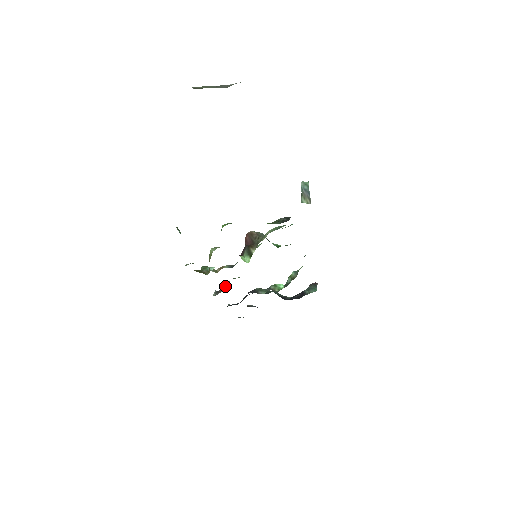
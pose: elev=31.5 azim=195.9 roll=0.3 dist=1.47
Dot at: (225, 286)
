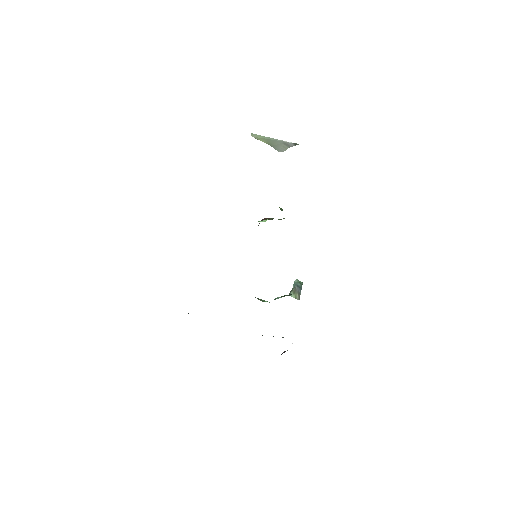
Dot at: occluded
